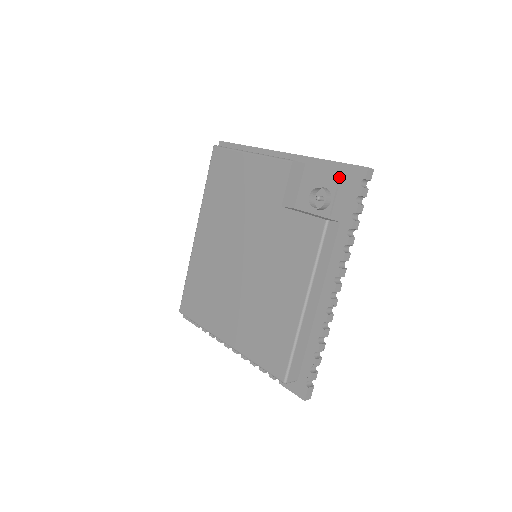
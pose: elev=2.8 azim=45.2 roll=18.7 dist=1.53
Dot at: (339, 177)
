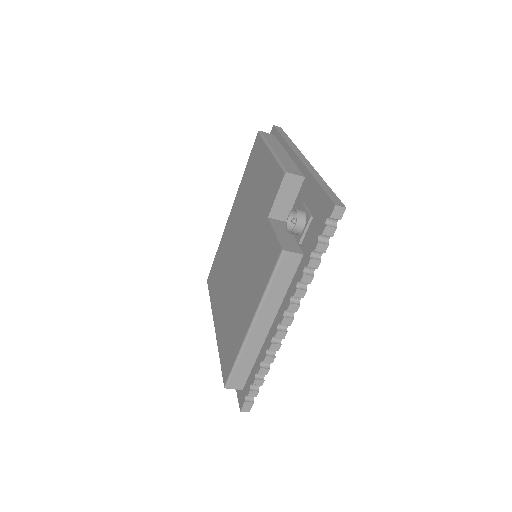
Dot at: (317, 205)
